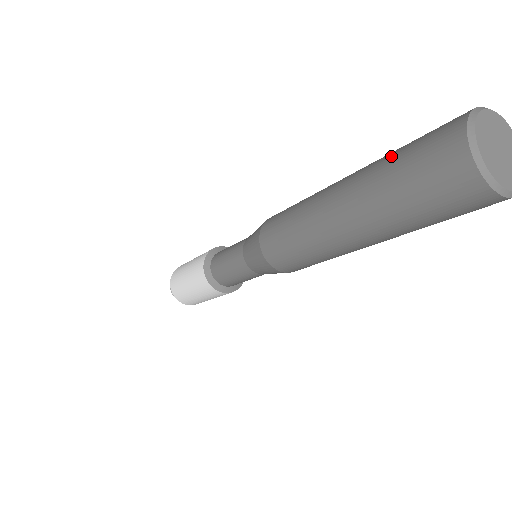
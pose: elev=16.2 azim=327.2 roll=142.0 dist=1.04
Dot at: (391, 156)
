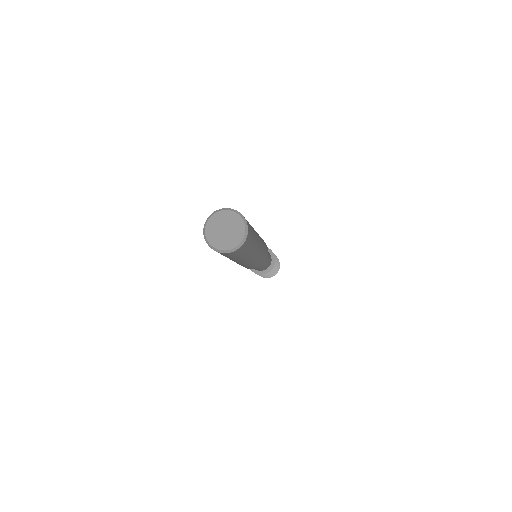
Dot at: occluded
